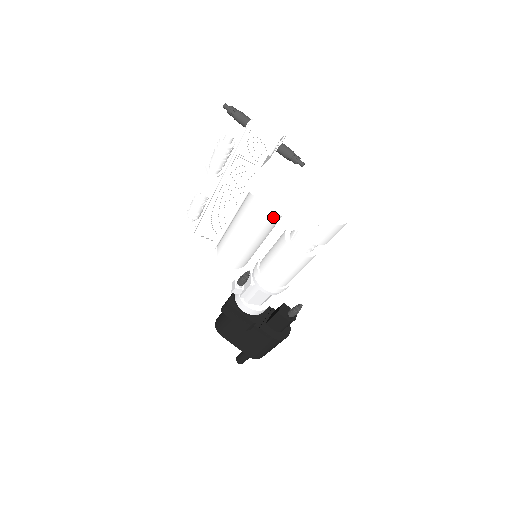
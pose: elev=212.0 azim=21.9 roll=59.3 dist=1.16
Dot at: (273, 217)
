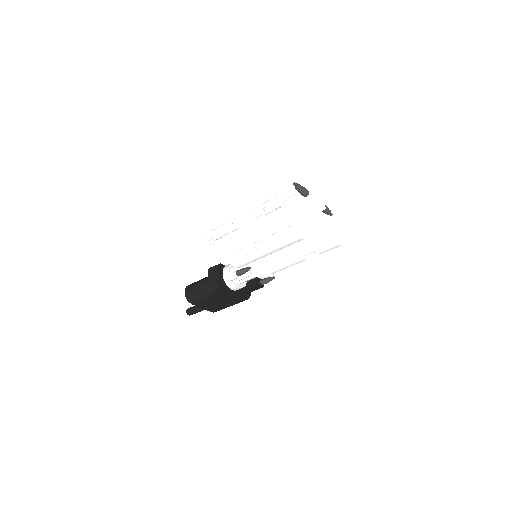
Dot at: occluded
